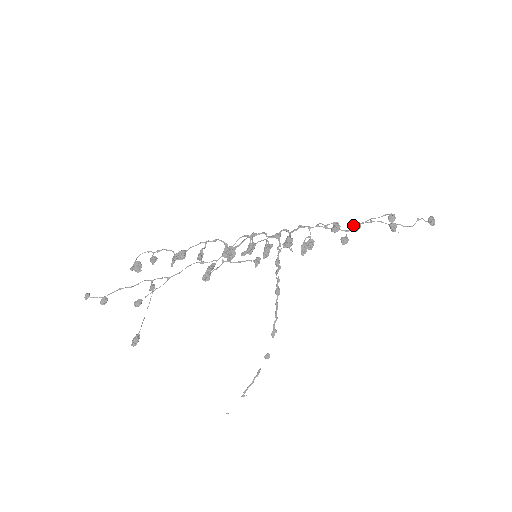
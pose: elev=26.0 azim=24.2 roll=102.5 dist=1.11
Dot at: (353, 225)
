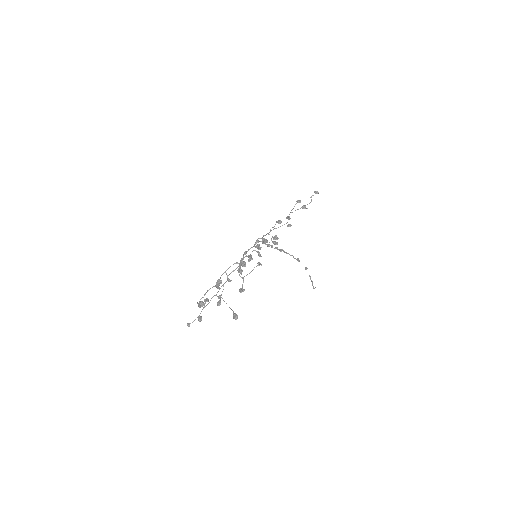
Dot at: (286, 218)
